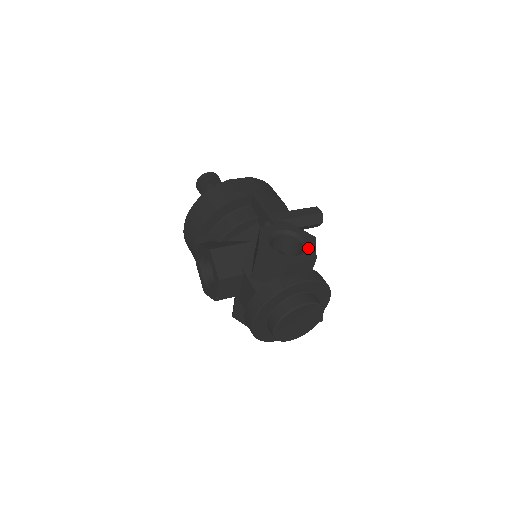
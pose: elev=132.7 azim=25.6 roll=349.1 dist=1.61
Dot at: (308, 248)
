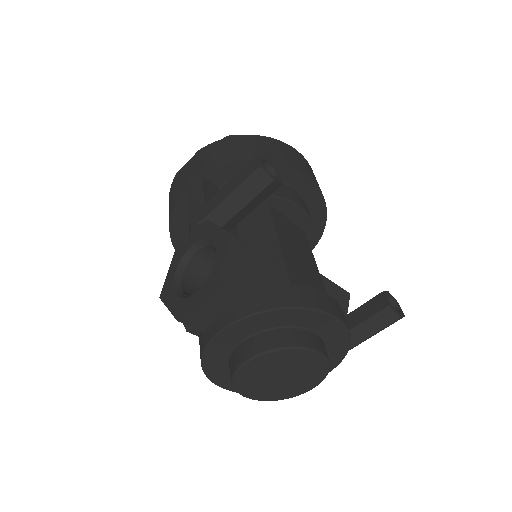
Dot at: (213, 268)
